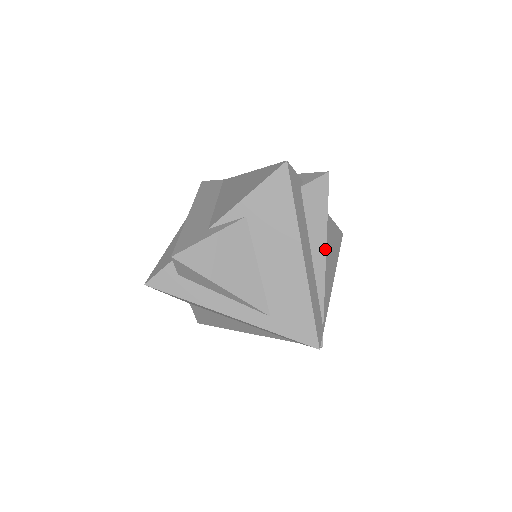
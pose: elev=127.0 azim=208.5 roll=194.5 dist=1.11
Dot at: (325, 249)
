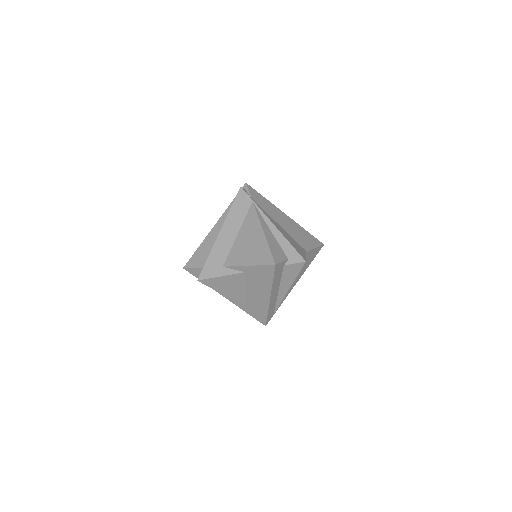
Dot at: occluded
